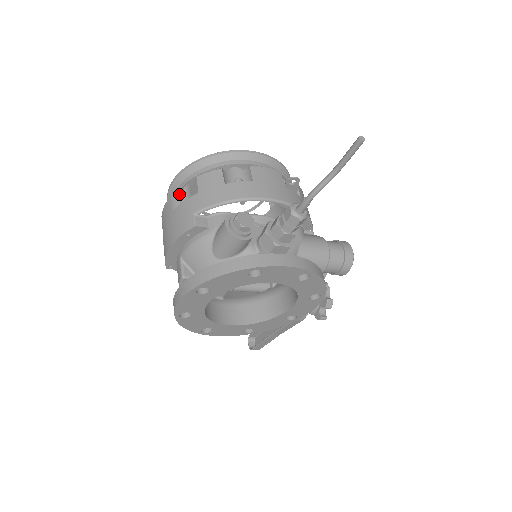
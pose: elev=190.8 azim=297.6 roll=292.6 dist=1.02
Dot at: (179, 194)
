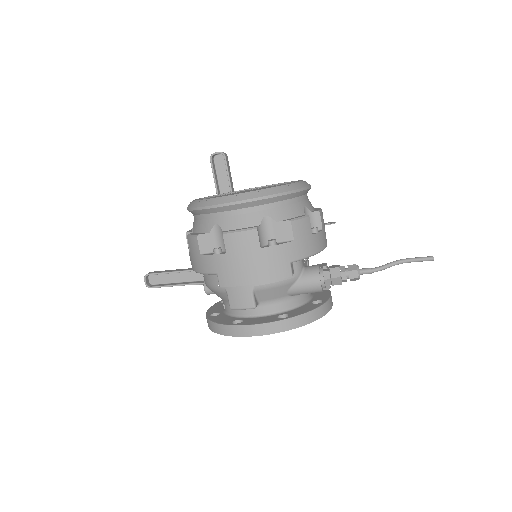
Dot at: (260, 225)
